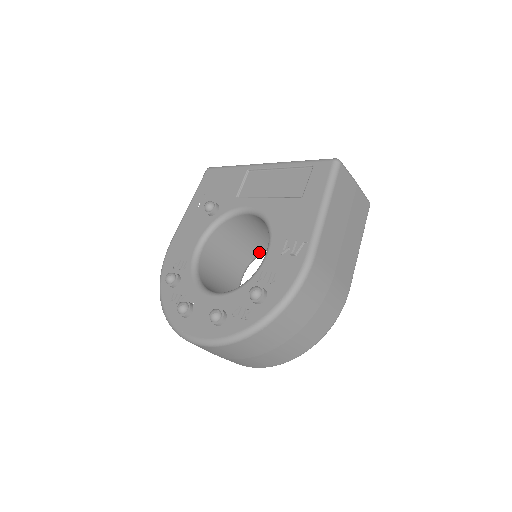
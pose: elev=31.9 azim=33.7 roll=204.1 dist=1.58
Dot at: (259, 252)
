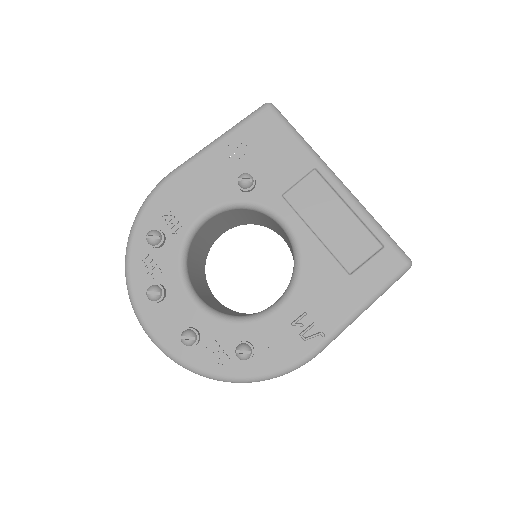
Dot at: (256, 224)
